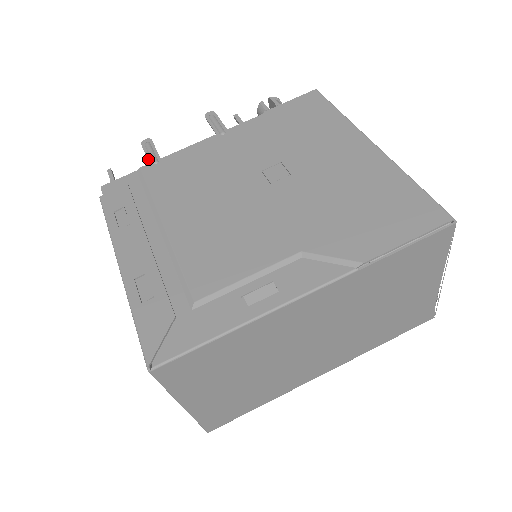
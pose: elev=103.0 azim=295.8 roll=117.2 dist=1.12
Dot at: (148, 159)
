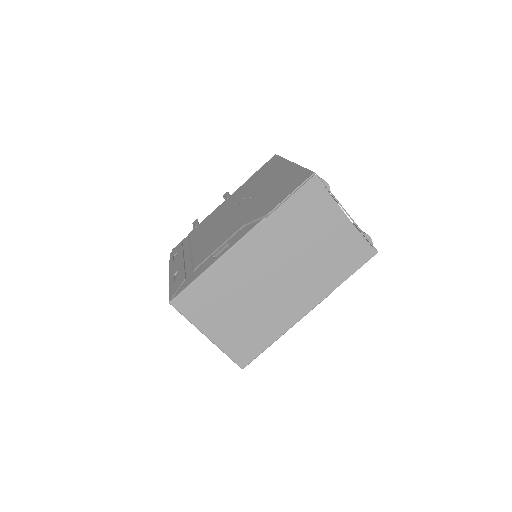
Dot at: (193, 228)
